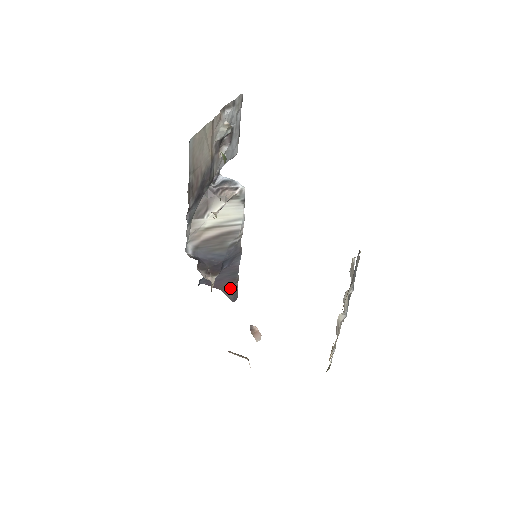
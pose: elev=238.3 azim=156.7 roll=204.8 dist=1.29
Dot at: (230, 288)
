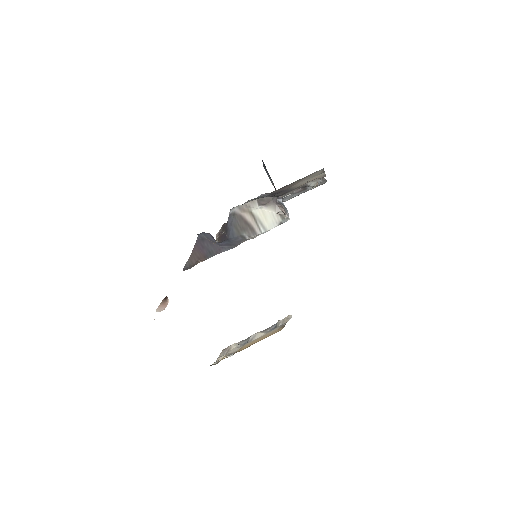
Dot at: (195, 259)
